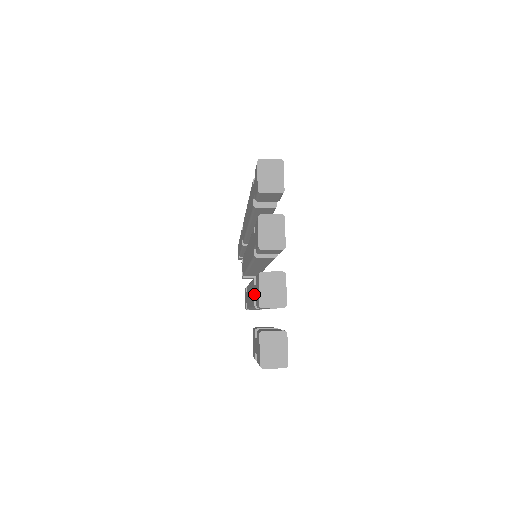
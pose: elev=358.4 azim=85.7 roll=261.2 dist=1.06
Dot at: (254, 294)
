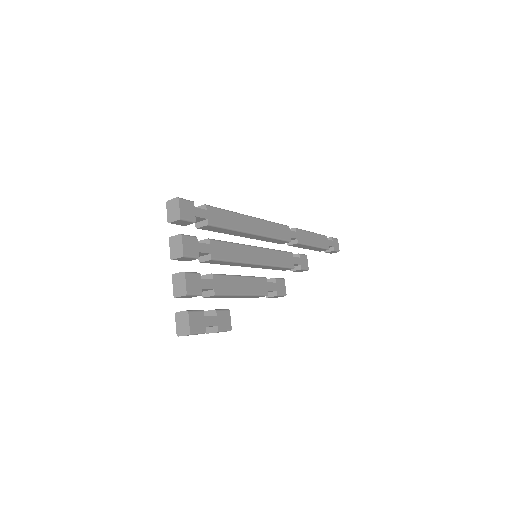
Dot at: occluded
